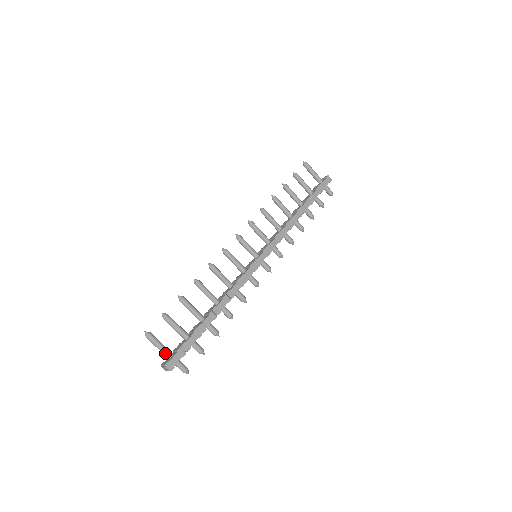
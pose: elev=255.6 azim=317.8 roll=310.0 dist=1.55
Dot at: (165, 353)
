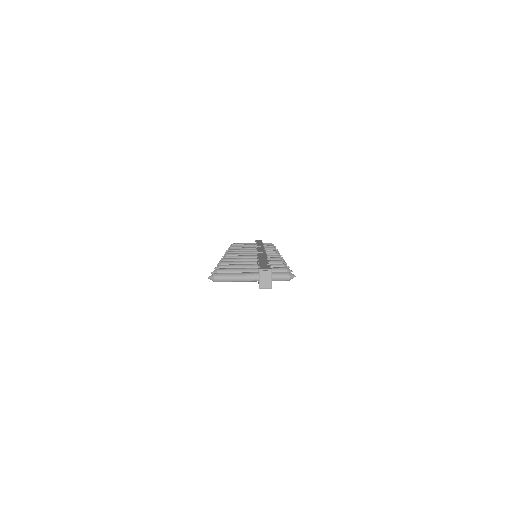
Dot at: (249, 274)
